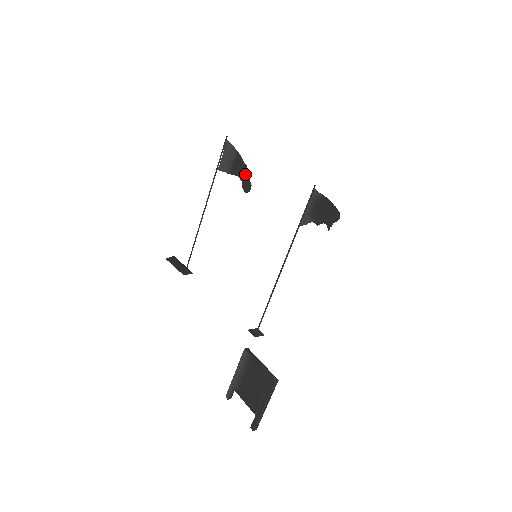
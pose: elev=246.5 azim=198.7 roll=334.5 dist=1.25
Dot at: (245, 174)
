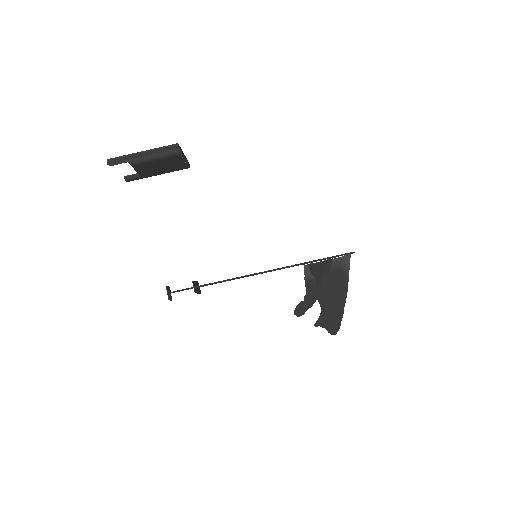
Dot at: (311, 300)
